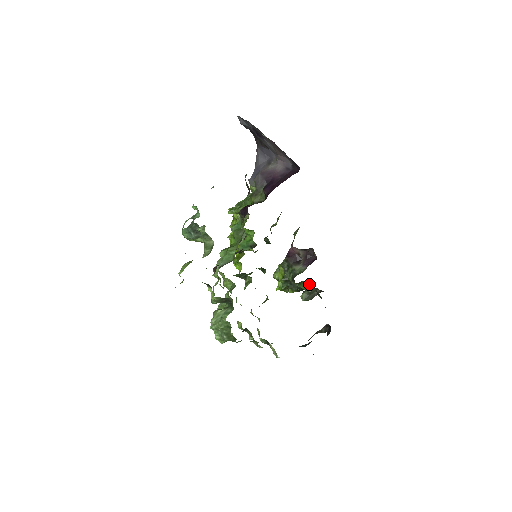
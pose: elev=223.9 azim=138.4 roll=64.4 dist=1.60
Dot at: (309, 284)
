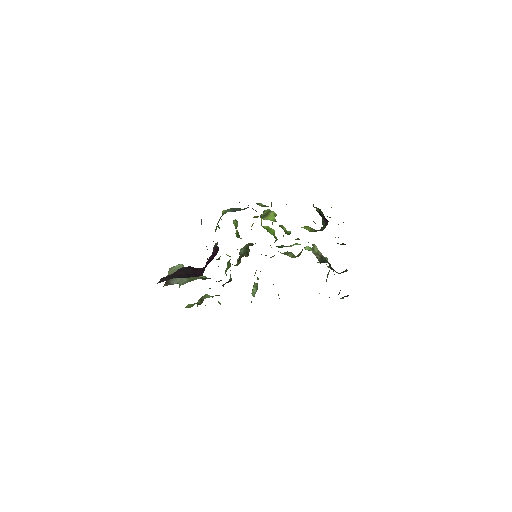
Dot at: occluded
